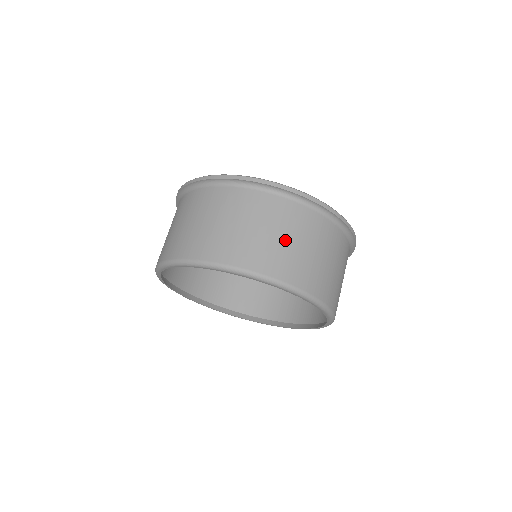
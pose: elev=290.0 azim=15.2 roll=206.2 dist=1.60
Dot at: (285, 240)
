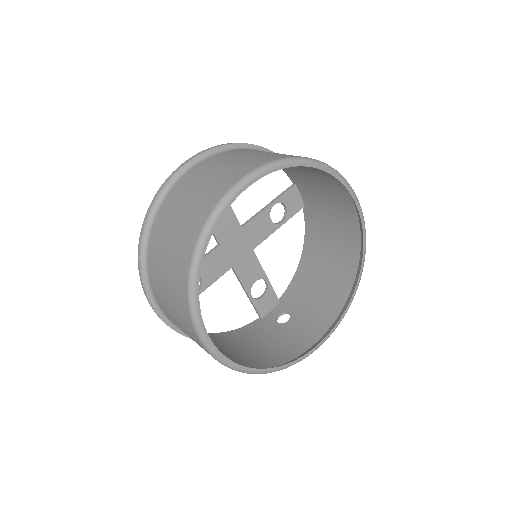
Dot at: (206, 181)
